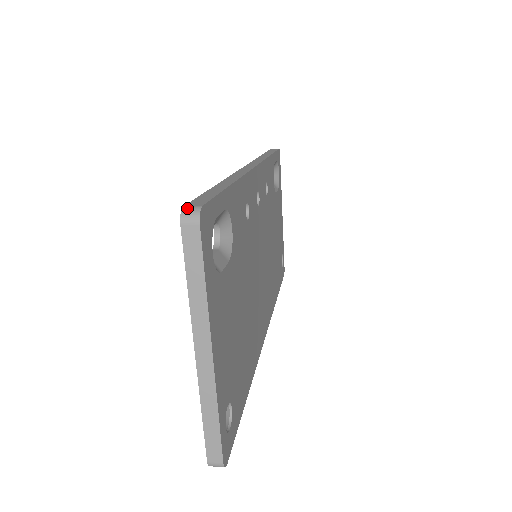
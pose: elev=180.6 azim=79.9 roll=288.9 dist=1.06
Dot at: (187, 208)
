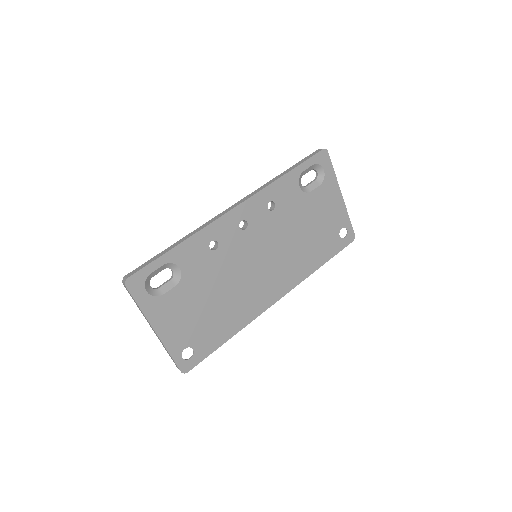
Dot at: (124, 278)
